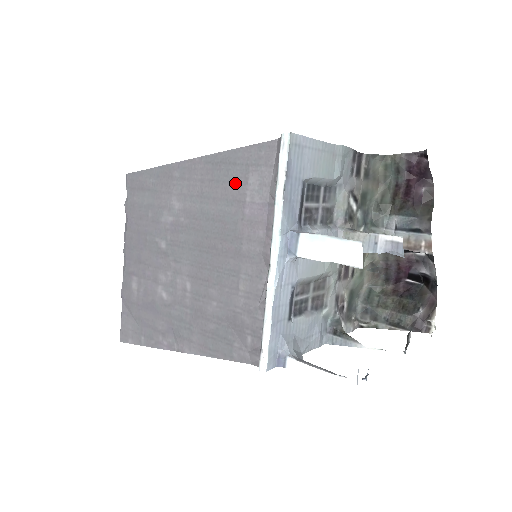
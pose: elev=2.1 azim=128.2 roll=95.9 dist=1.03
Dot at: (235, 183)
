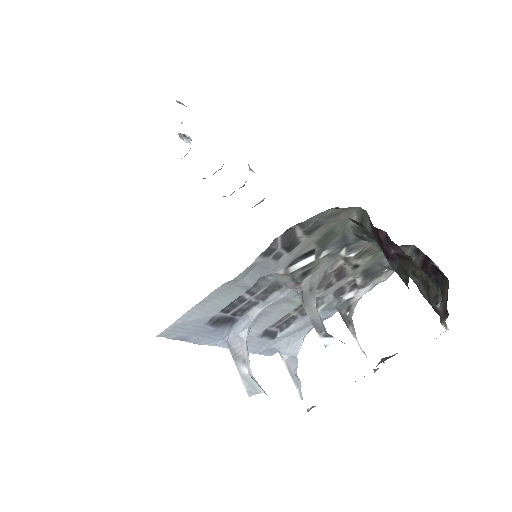
Dot at: occluded
